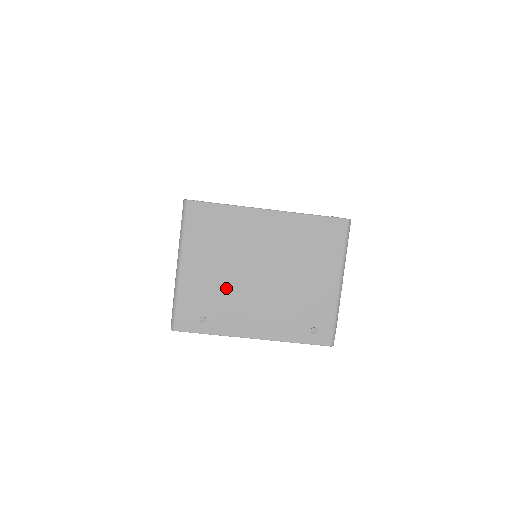
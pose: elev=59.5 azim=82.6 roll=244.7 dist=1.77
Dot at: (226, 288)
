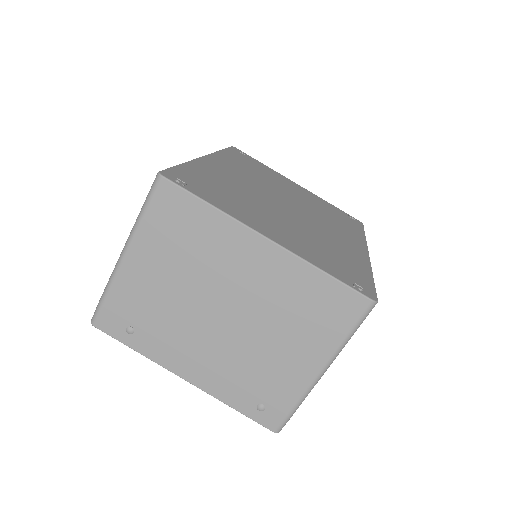
Dot at: (172, 308)
